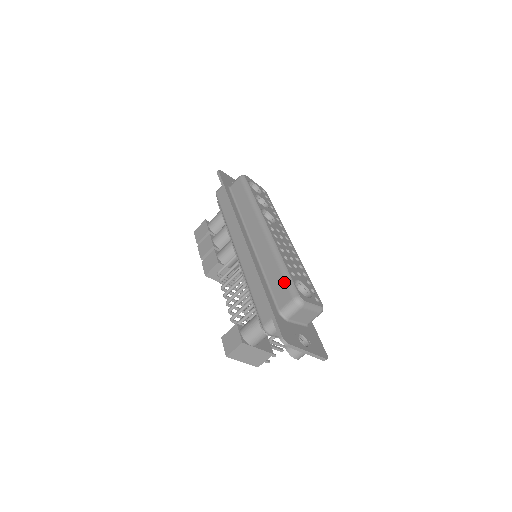
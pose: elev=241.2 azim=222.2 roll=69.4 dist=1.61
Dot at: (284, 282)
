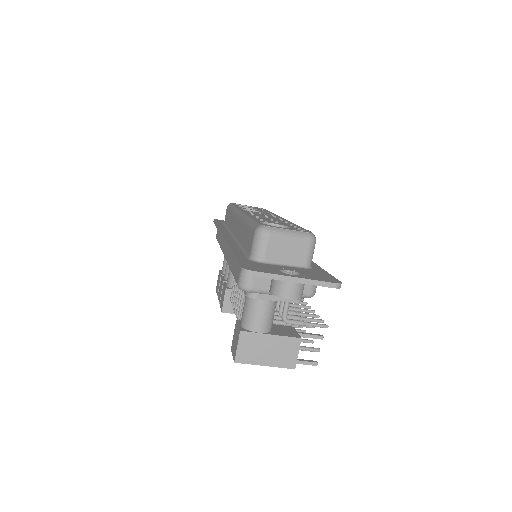
Dot at: (249, 229)
